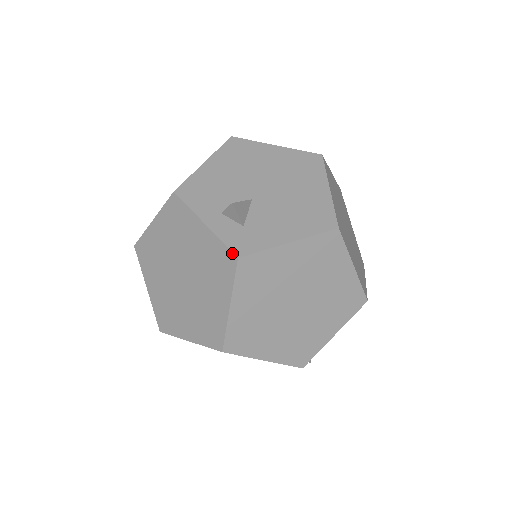
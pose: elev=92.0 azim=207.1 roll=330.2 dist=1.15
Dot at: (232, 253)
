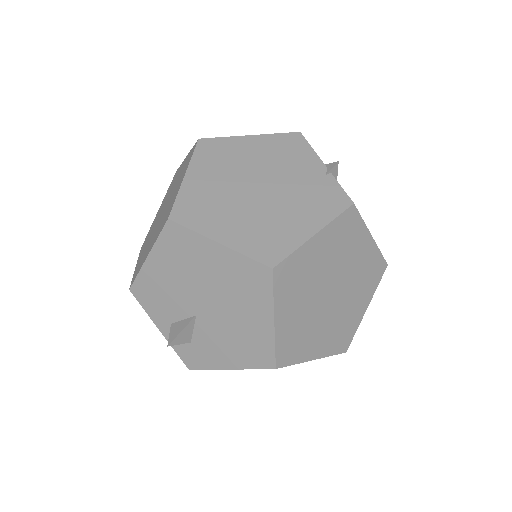
Dot at: occluded
